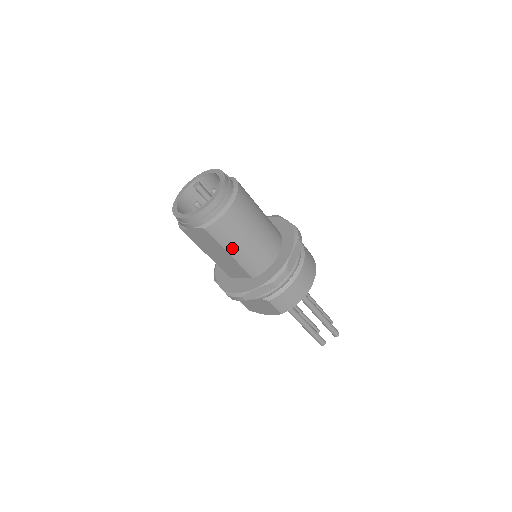
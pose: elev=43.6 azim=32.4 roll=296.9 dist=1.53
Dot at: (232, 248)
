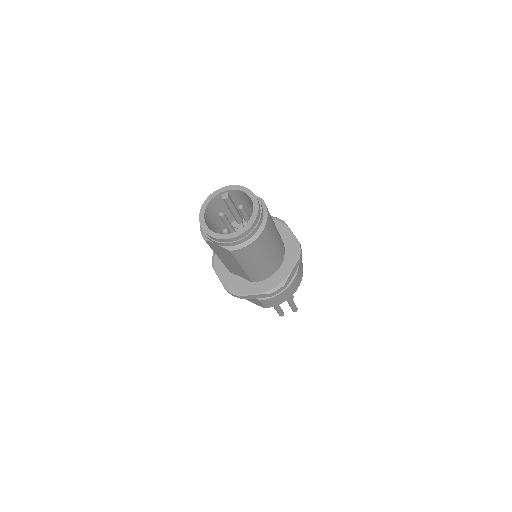
Dot at: (246, 264)
